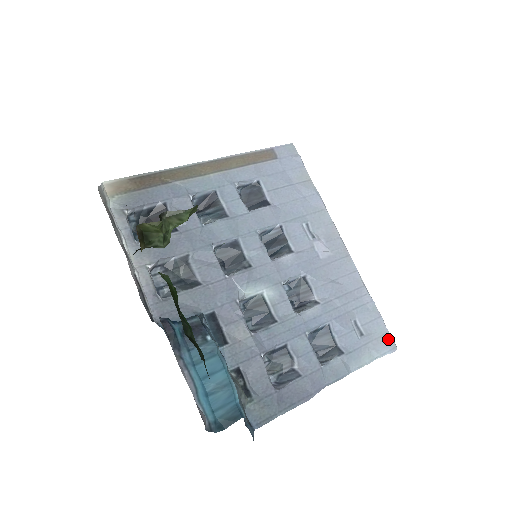
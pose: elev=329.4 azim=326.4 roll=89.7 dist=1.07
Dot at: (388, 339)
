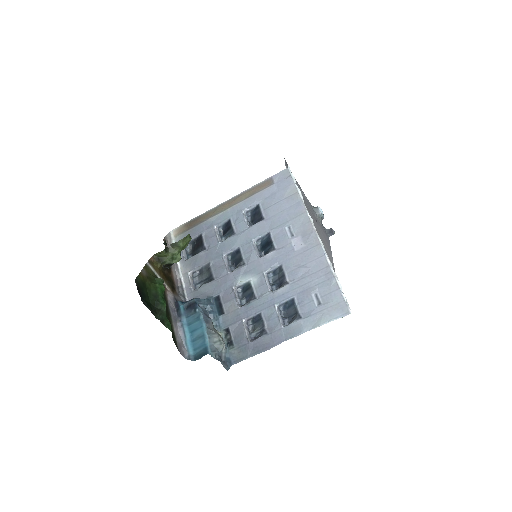
Dot at: (343, 306)
